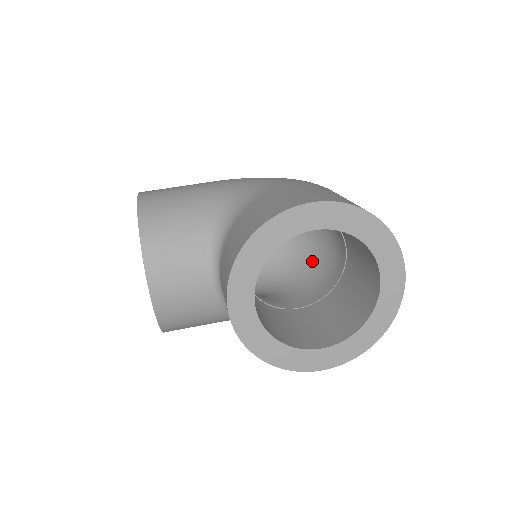
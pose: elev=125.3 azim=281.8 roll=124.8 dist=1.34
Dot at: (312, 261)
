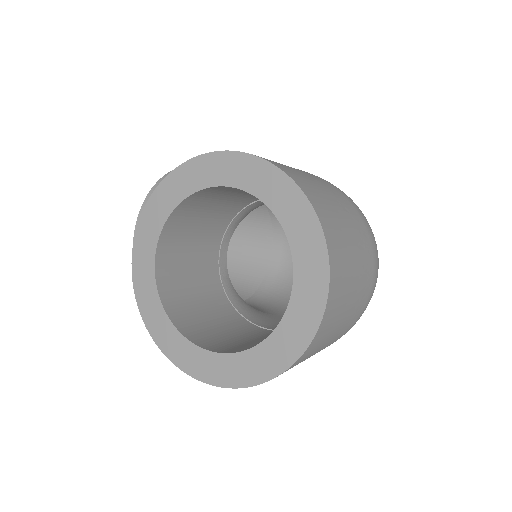
Dot at: occluded
